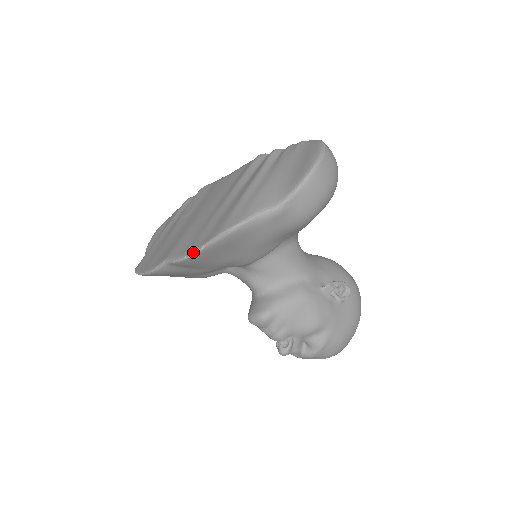
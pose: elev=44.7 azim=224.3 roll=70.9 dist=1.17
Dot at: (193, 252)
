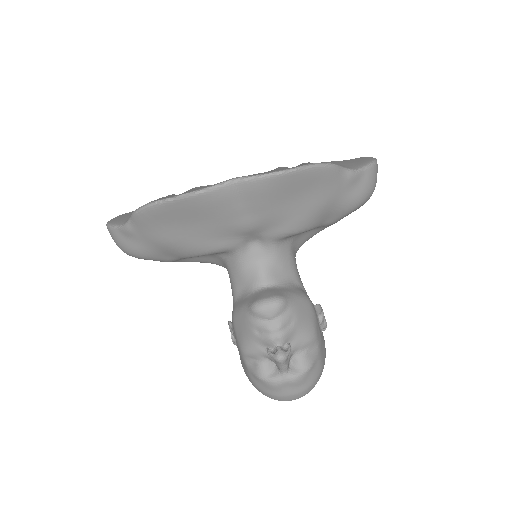
Dot at: (285, 170)
